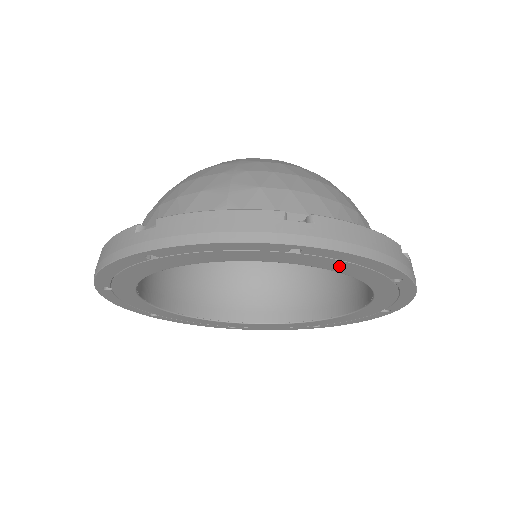
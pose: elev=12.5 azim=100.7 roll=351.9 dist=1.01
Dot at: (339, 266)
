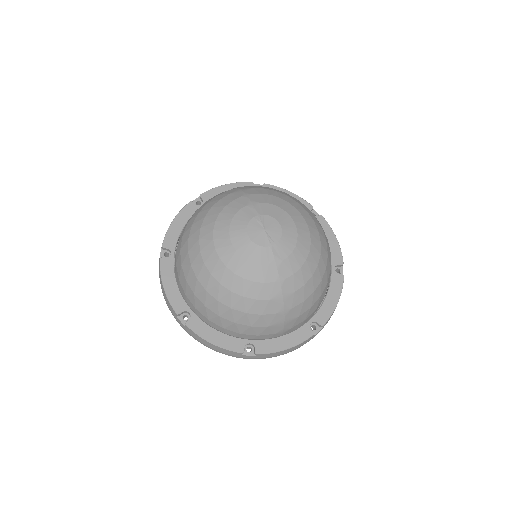
Dot at: occluded
